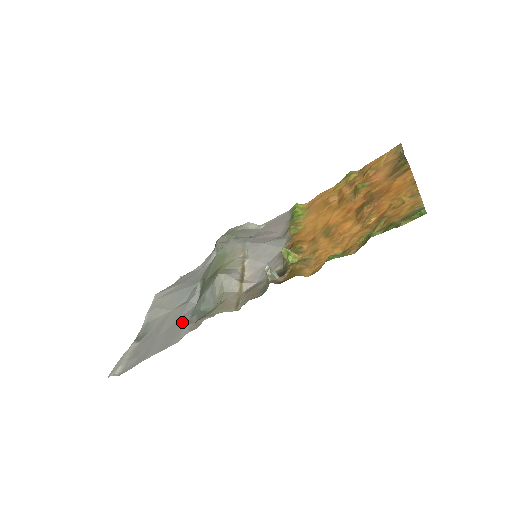
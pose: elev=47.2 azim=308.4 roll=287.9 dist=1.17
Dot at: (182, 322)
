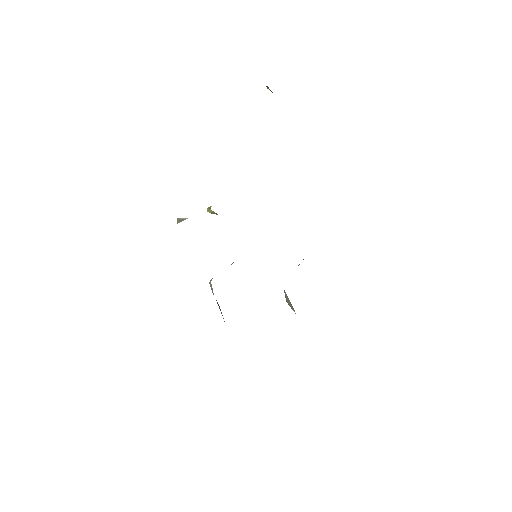
Dot at: occluded
